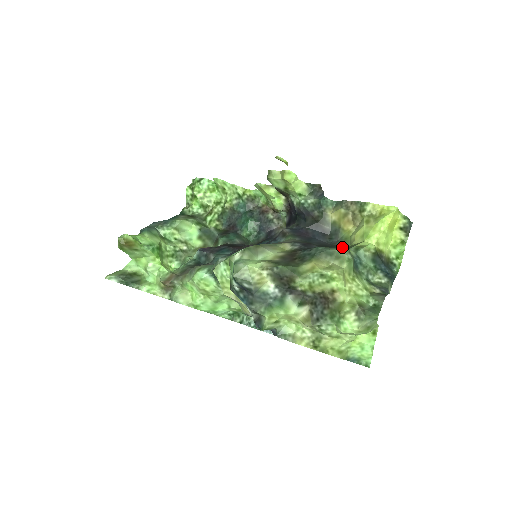
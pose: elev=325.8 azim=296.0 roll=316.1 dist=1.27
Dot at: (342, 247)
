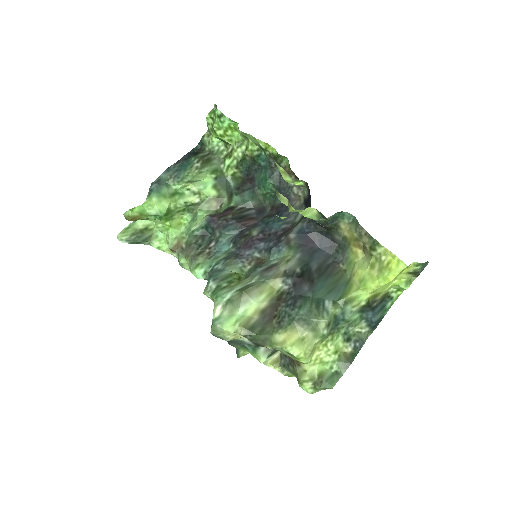
Dot at: (336, 287)
